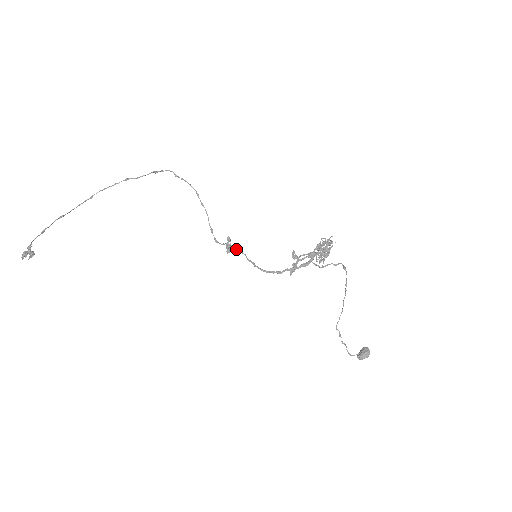
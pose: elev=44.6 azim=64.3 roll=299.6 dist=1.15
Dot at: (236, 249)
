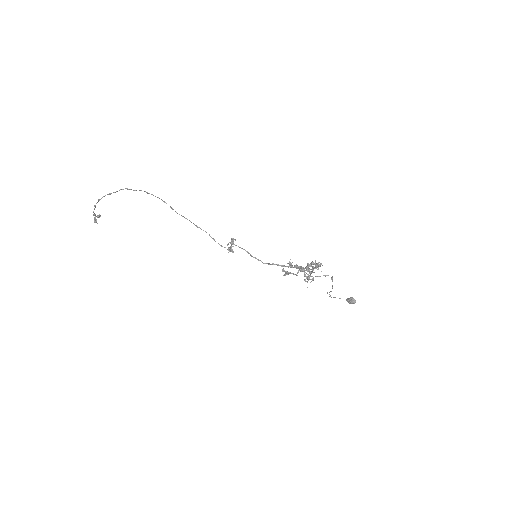
Dot at: (239, 247)
